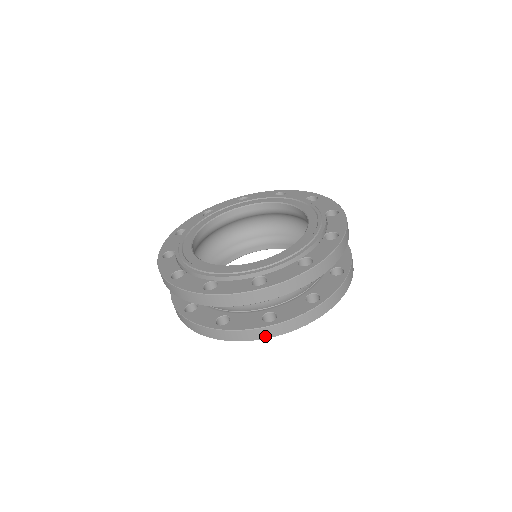
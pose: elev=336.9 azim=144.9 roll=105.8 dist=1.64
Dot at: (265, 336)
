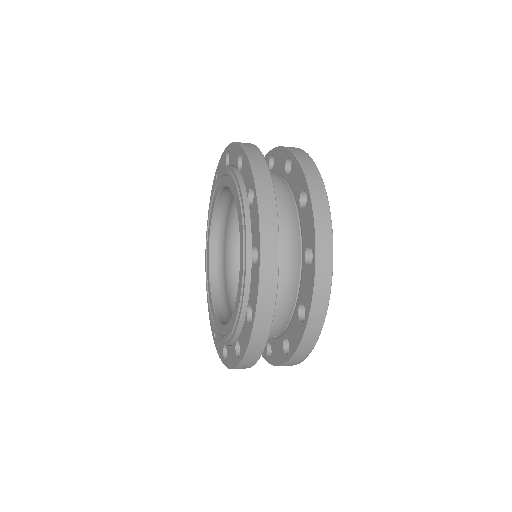
Dot at: occluded
